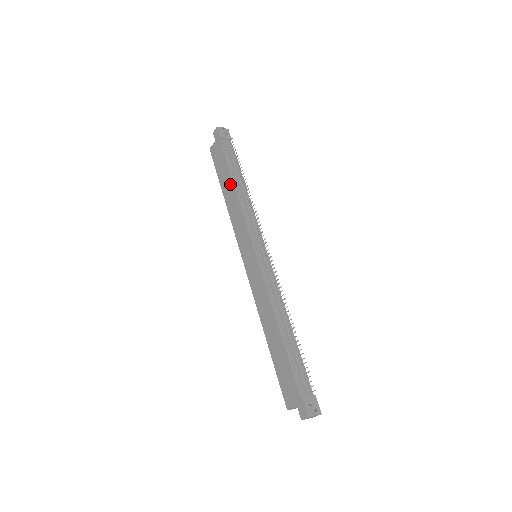
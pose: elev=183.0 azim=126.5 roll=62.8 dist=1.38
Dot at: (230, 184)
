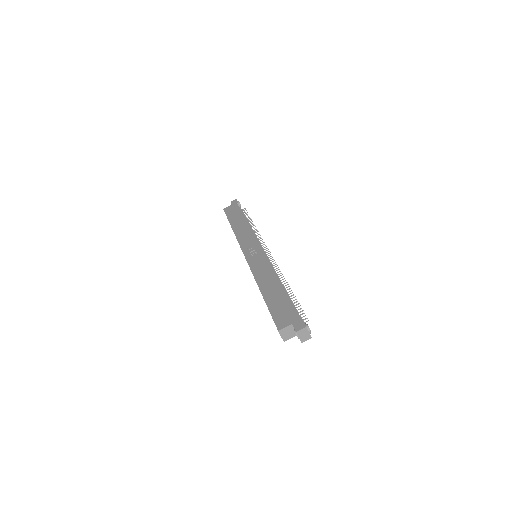
Dot at: (242, 221)
